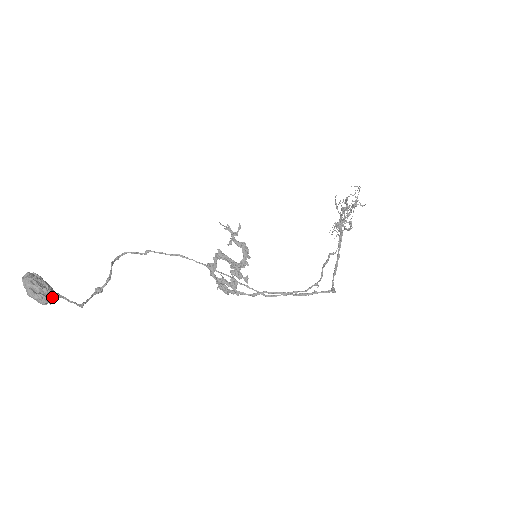
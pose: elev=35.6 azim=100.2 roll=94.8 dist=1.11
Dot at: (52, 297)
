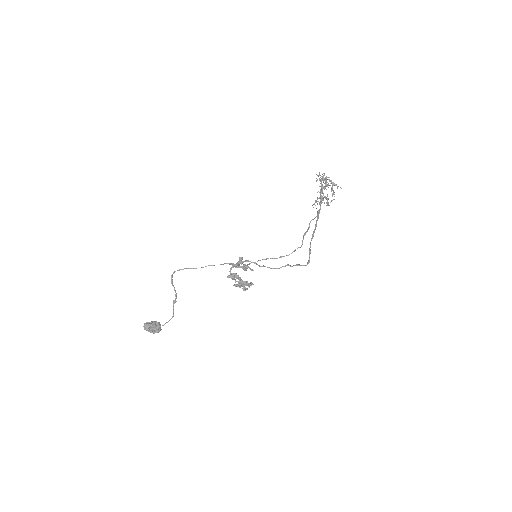
Dot at: (160, 326)
